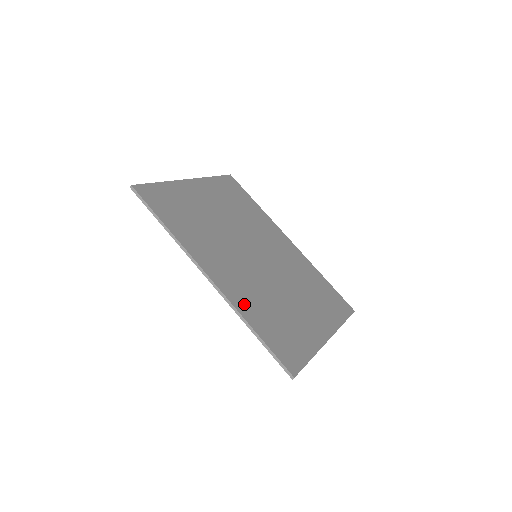
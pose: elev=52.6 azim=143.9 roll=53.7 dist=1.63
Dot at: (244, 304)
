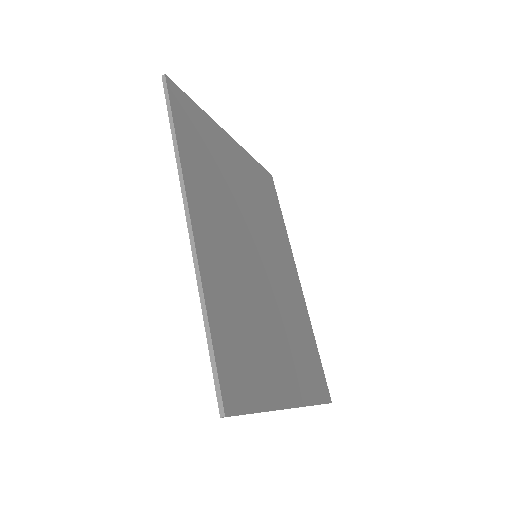
Dot at: (214, 282)
